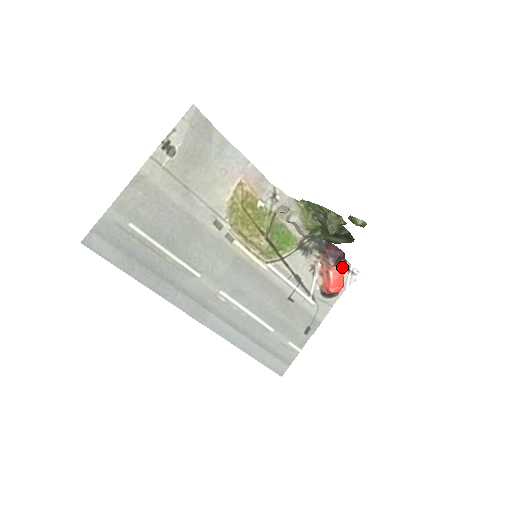
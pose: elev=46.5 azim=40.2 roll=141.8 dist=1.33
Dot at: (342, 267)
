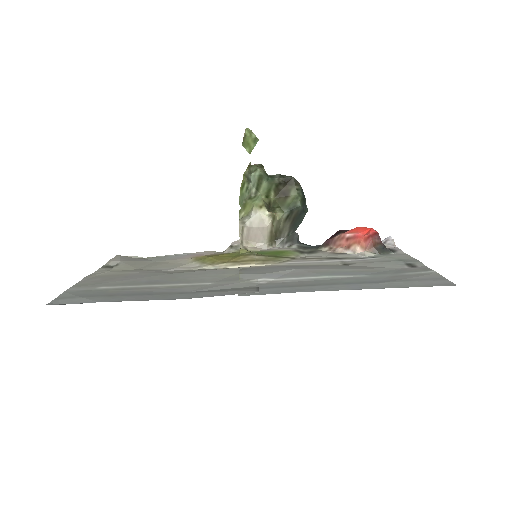
Dot at: occluded
